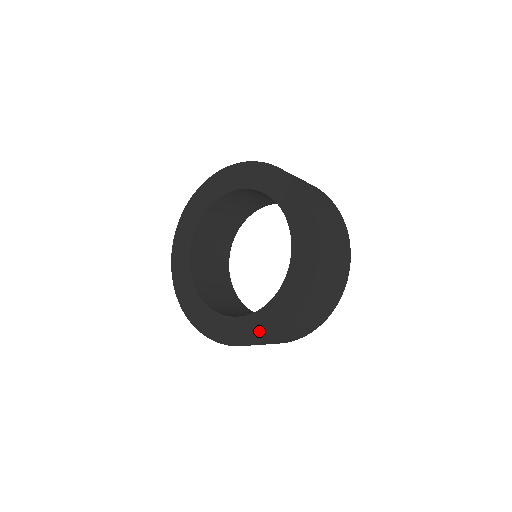
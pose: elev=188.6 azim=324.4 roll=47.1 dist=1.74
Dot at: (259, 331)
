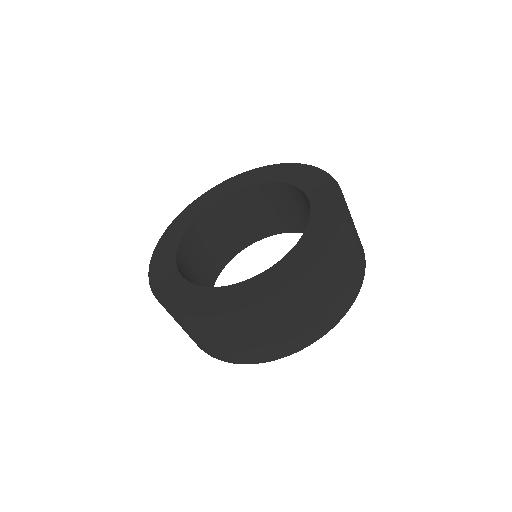
Dot at: (323, 236)
